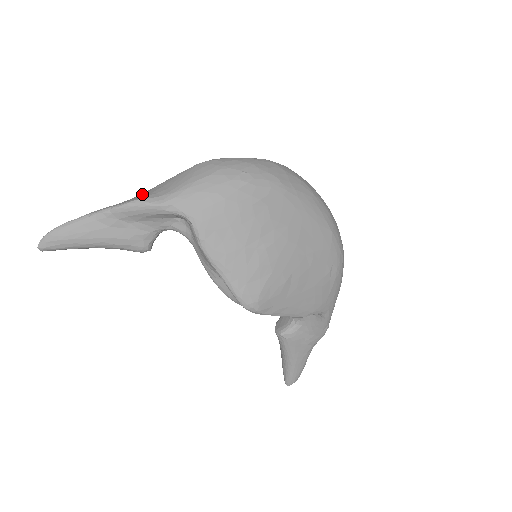
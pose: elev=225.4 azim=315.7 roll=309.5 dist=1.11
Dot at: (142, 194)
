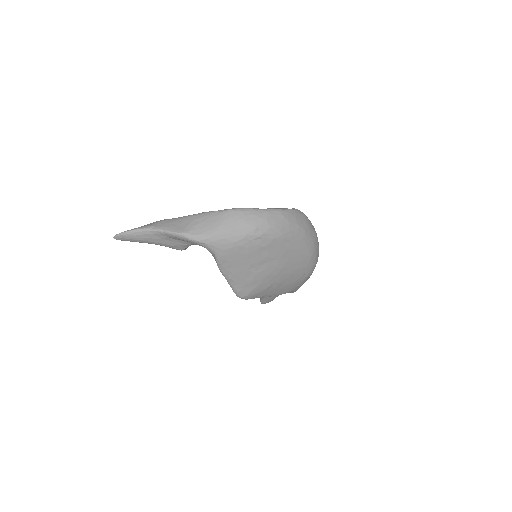
Dot at: (186, 222)
